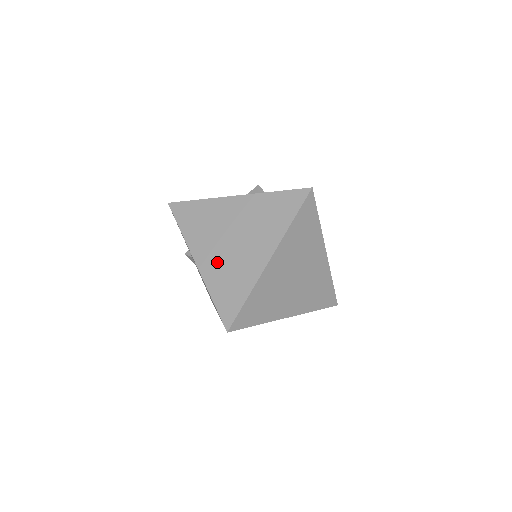
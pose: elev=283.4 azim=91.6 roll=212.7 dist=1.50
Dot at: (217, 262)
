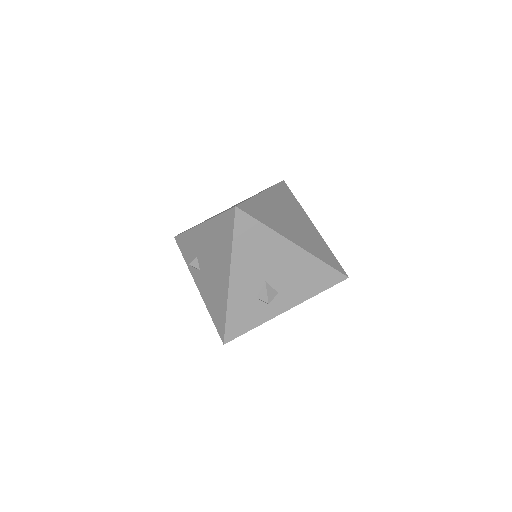
Dot at: occluded
